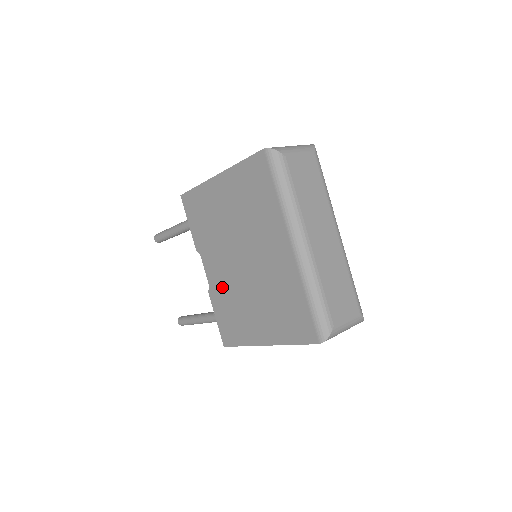
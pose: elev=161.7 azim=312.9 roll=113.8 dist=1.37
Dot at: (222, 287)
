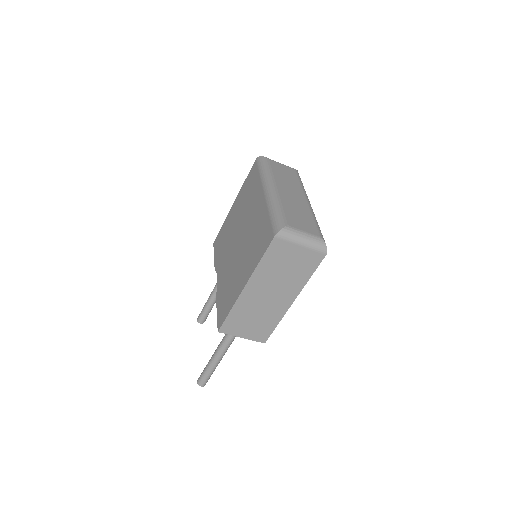
Dot at: (224, 277)
